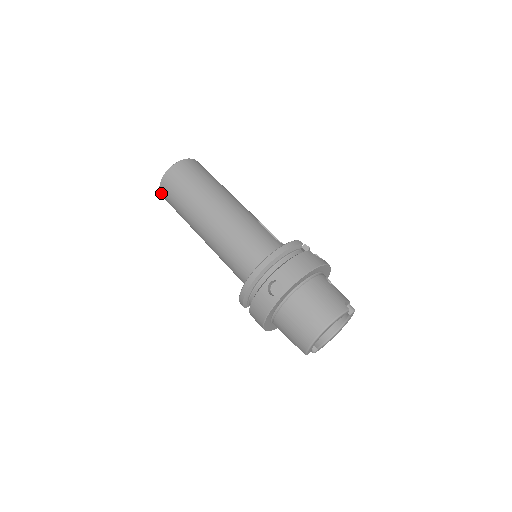
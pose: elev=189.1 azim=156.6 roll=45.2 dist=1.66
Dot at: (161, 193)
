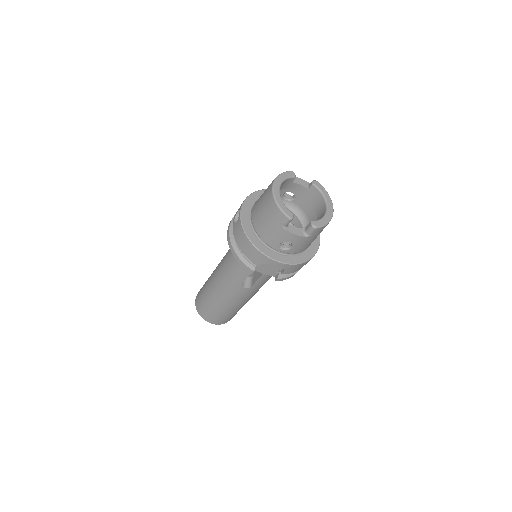
Dot at: (202, 317)
